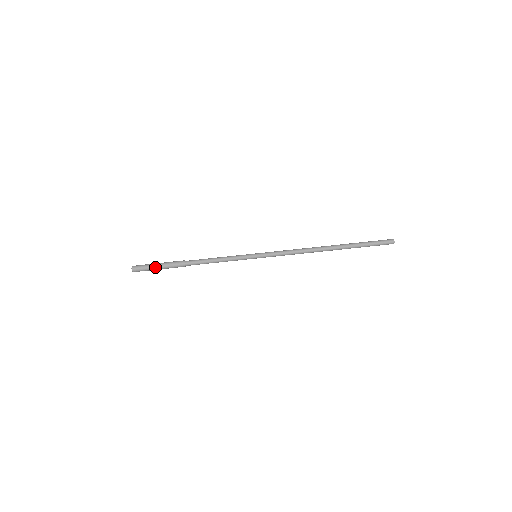
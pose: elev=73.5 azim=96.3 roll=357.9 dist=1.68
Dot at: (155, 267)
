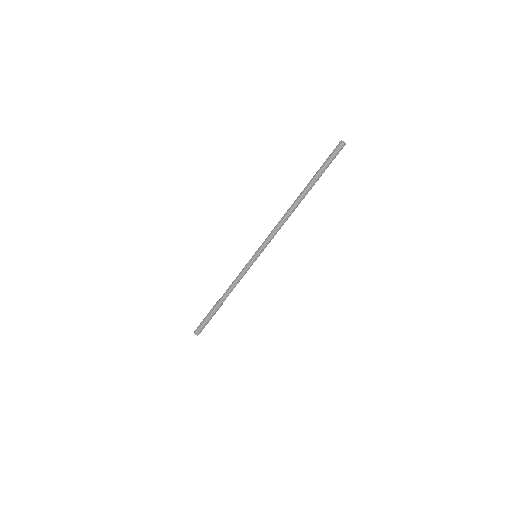
Dot at: (207, 322)
